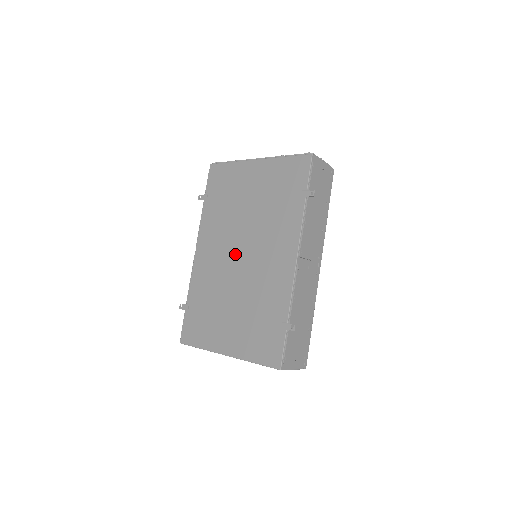
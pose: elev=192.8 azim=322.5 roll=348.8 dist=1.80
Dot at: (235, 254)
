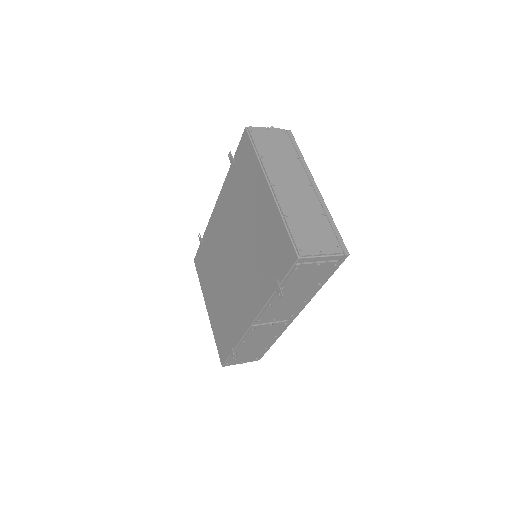
Dot at: (230, 252)
